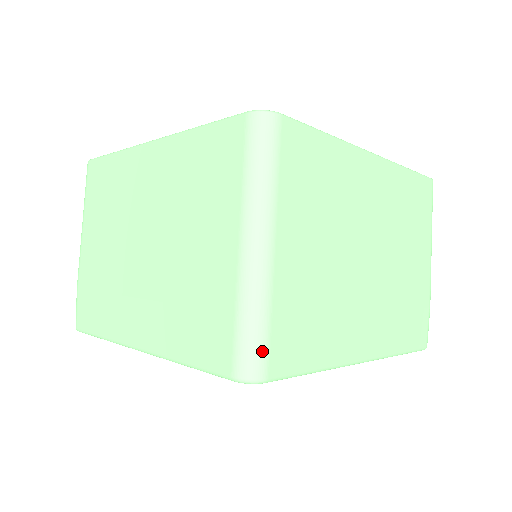
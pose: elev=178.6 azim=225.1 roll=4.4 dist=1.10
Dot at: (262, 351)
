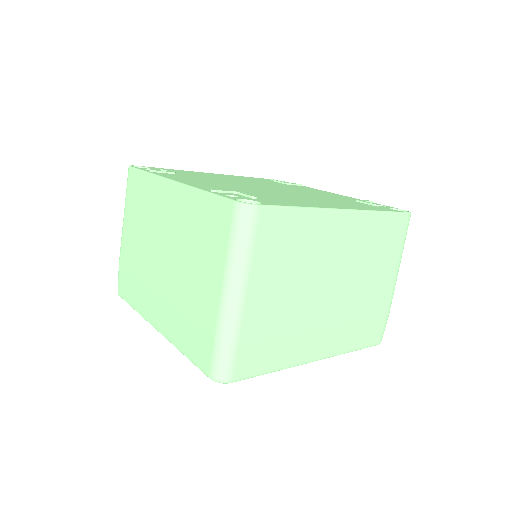
Dot at: (229, 365)
